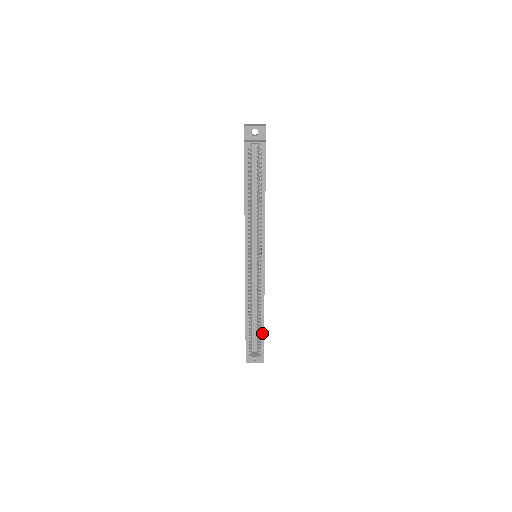
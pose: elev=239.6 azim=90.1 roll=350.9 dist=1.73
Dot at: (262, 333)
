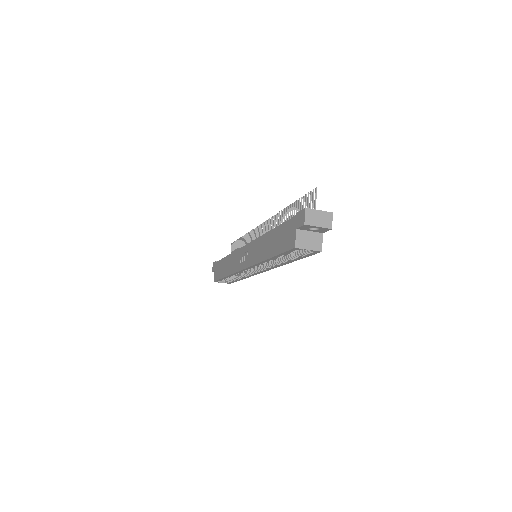
Dot at: occluded
